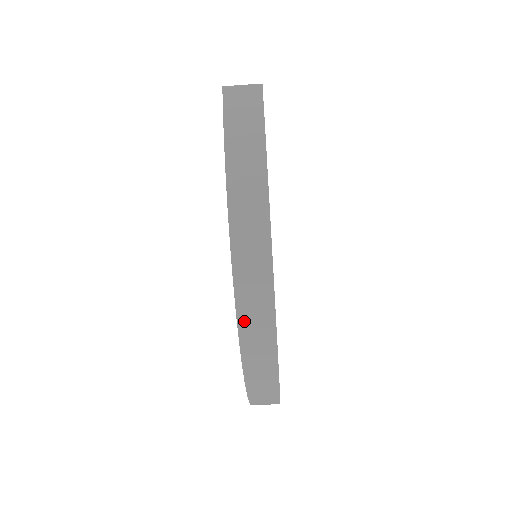
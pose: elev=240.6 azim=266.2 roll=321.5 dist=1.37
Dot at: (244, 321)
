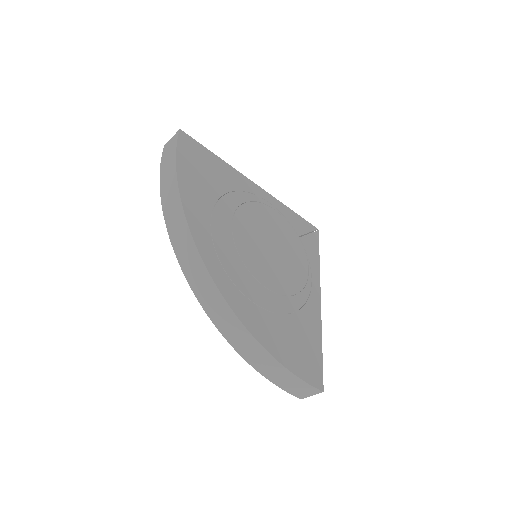
Dot at: (200, 297)
